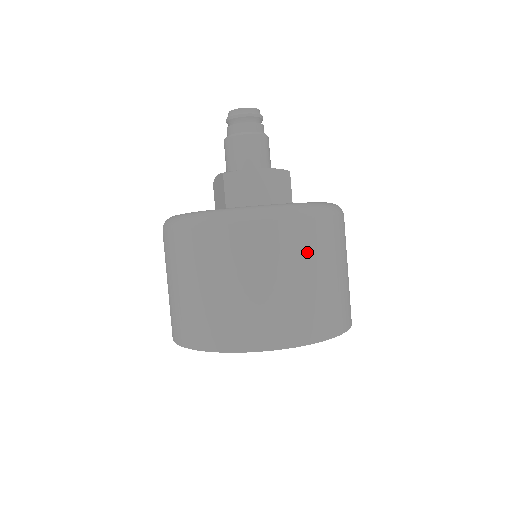
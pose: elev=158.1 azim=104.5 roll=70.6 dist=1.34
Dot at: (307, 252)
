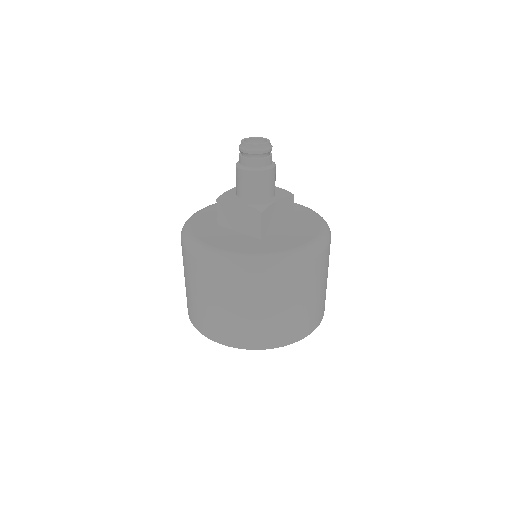
Dot at: (327, 267)
